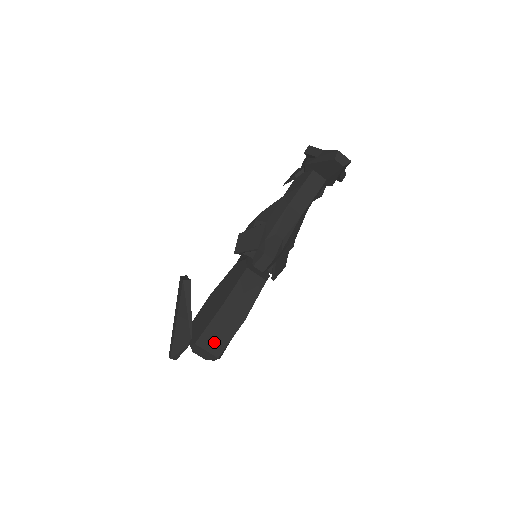
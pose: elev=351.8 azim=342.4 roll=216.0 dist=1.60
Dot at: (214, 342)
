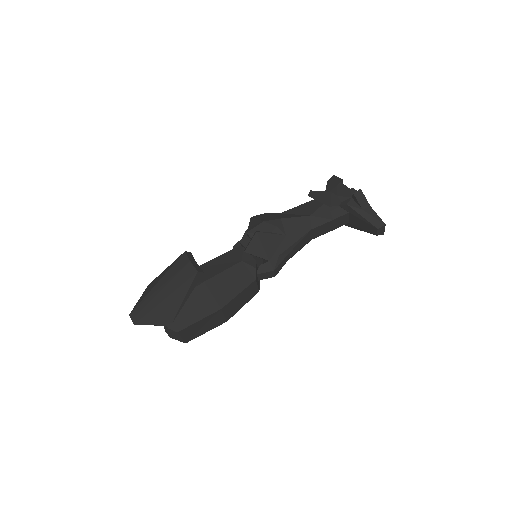
Dot at: (193, 333)
